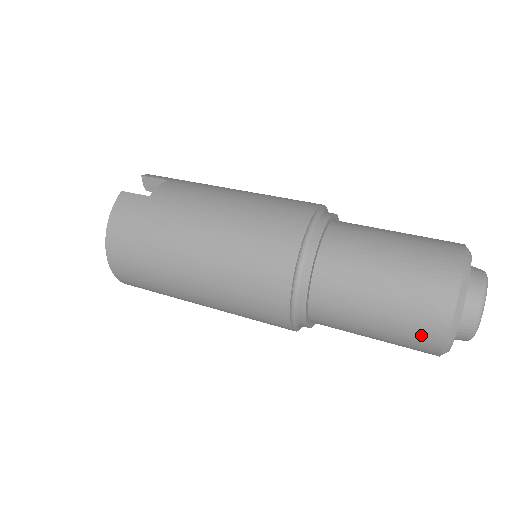
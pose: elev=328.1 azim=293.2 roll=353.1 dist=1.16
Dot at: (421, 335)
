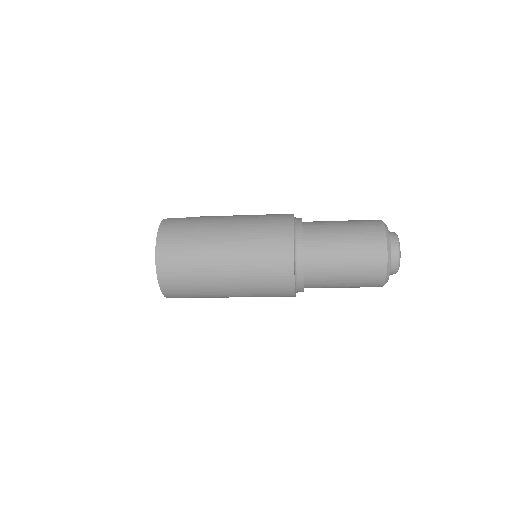
Dot at: (373, 255)
